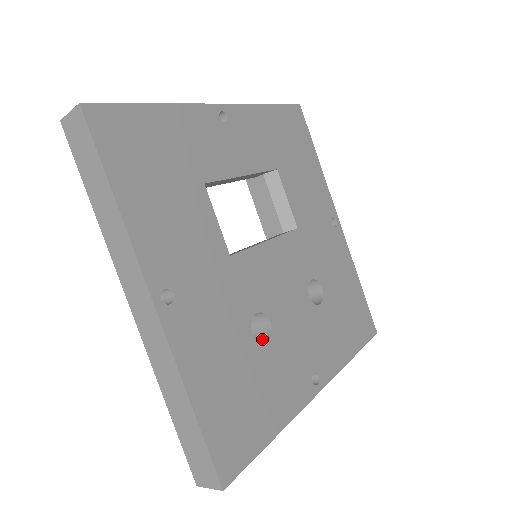
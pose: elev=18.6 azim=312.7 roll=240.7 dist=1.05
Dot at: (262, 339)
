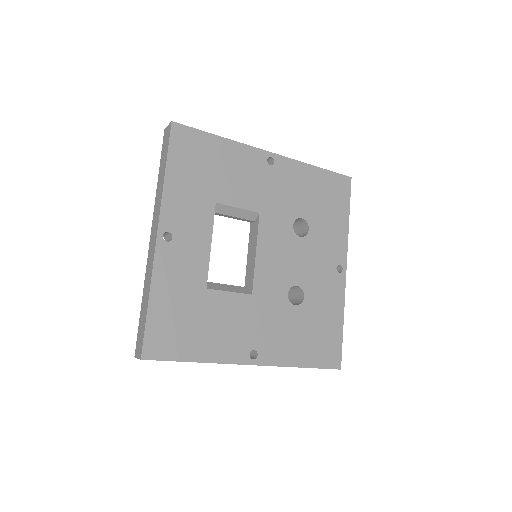
Dot at: (300, 293)
